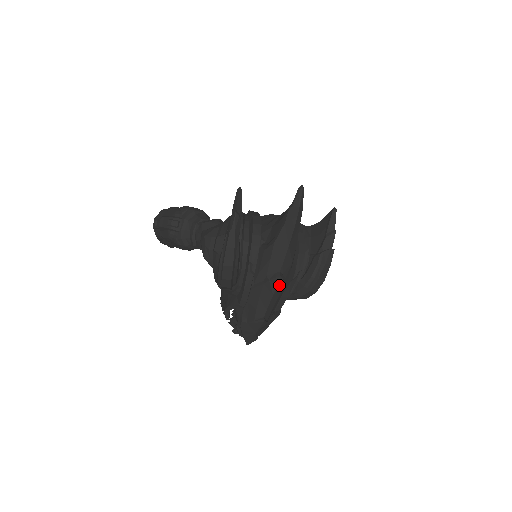
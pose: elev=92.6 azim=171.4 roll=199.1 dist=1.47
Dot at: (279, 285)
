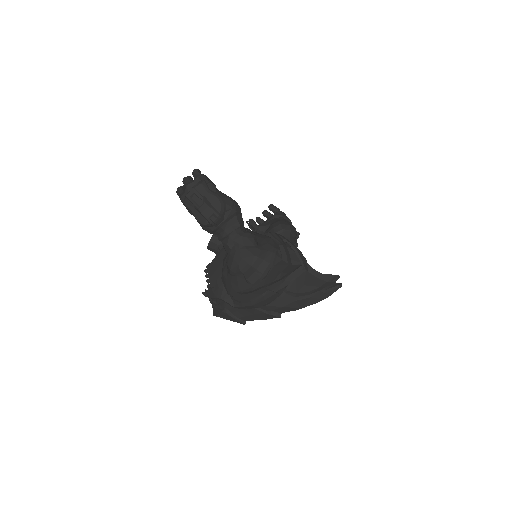
Dot at: (274, 317)
